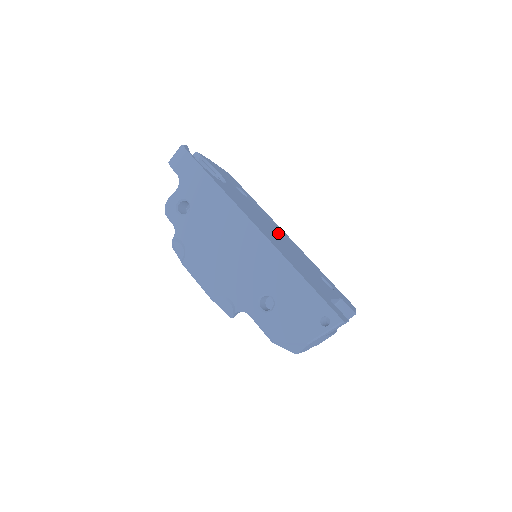
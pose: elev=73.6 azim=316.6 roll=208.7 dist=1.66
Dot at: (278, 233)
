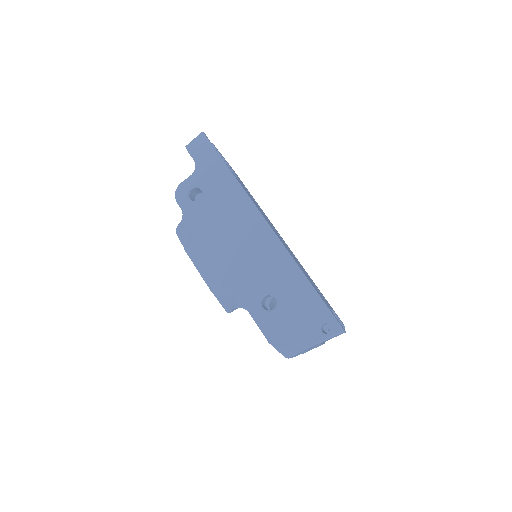
Dot at: occluded
